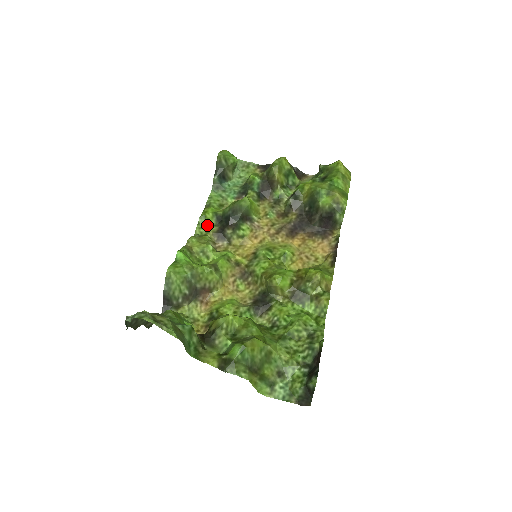
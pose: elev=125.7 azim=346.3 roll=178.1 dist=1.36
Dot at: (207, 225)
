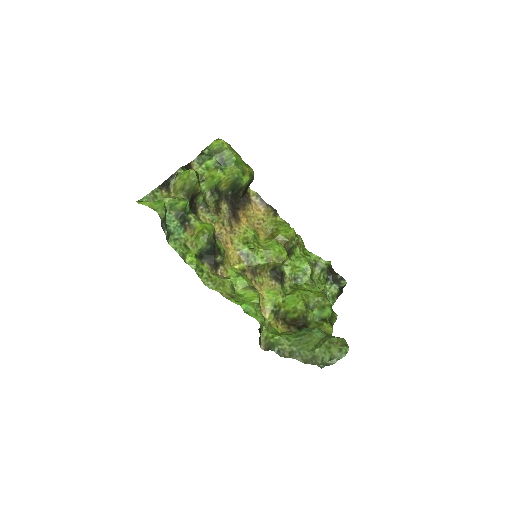
Dot at: (202, 269)
